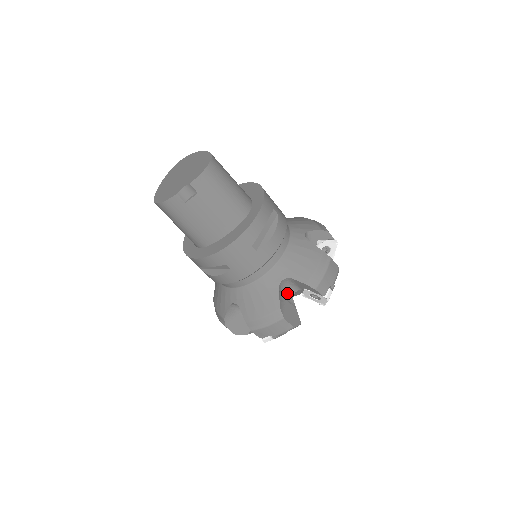
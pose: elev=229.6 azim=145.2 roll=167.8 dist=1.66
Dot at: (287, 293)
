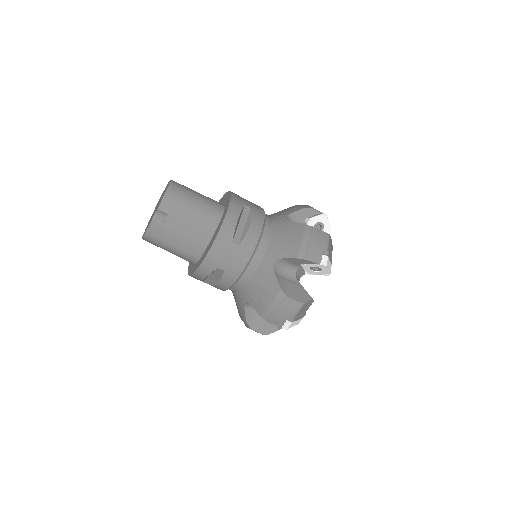
Dot at: (287, 275)
